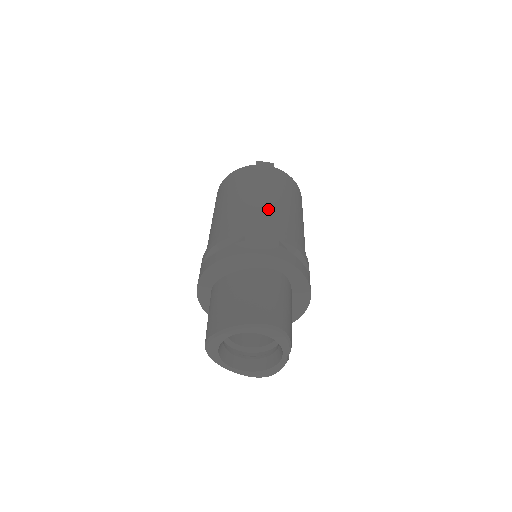
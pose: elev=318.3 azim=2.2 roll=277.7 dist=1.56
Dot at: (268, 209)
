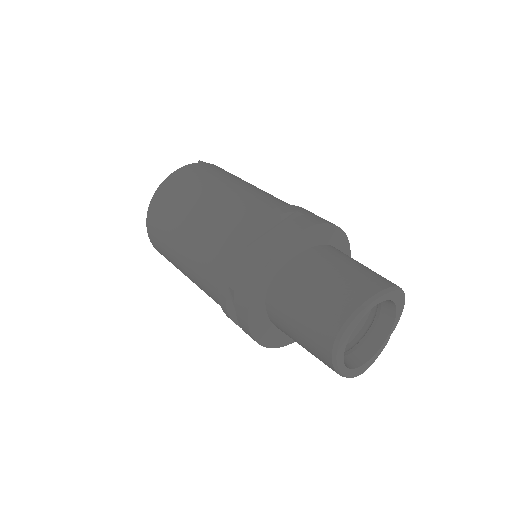
Dot at: occluded
